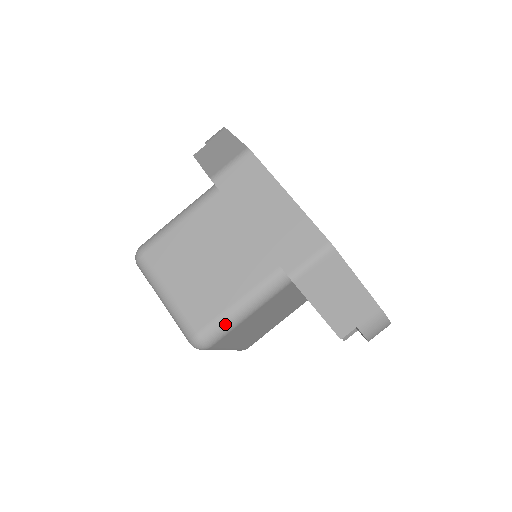
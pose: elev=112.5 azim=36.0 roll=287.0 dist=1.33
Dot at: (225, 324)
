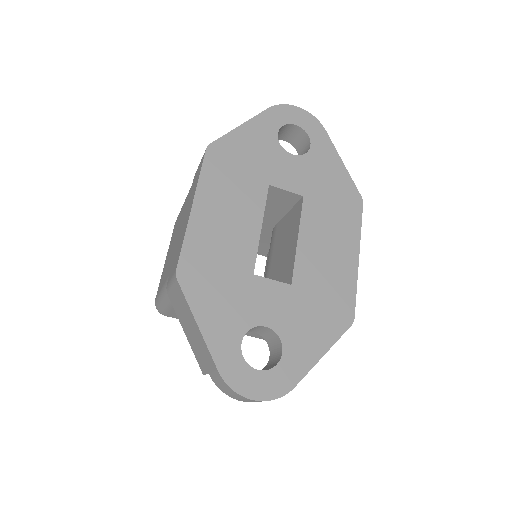
Dot at: (160, 303)
